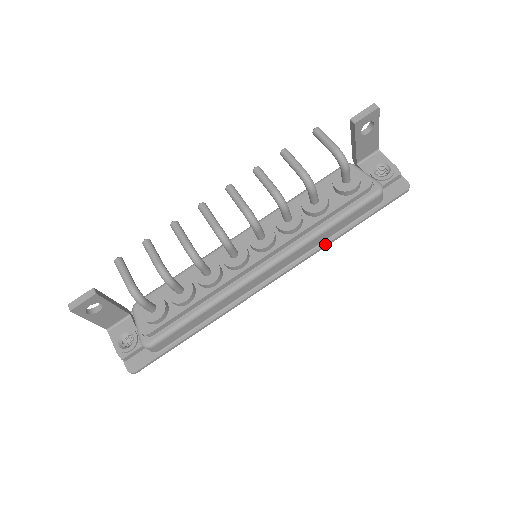
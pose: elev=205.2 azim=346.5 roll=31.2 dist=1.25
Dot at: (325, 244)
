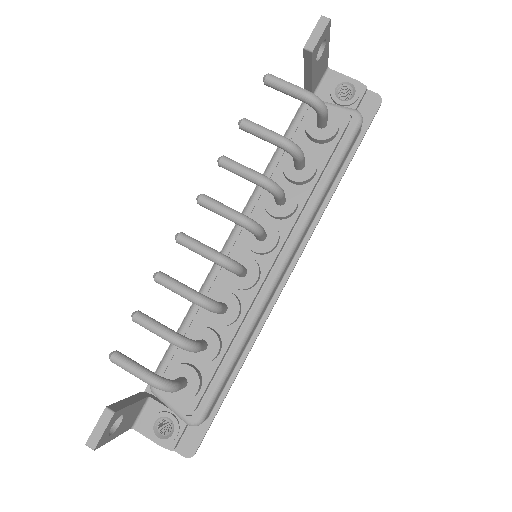
Dot at: (325, 206)
